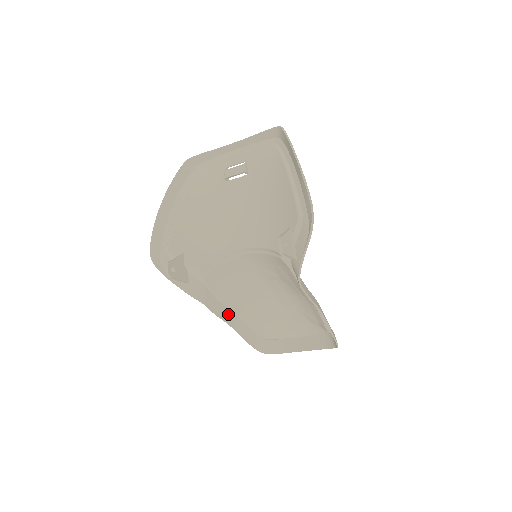
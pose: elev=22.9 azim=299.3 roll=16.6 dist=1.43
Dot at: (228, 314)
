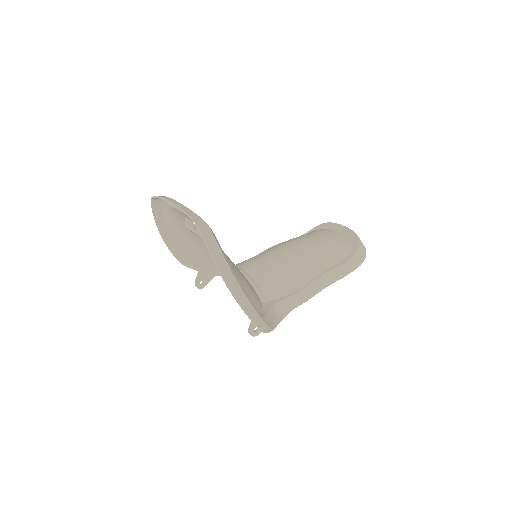
Dot at: occluded
